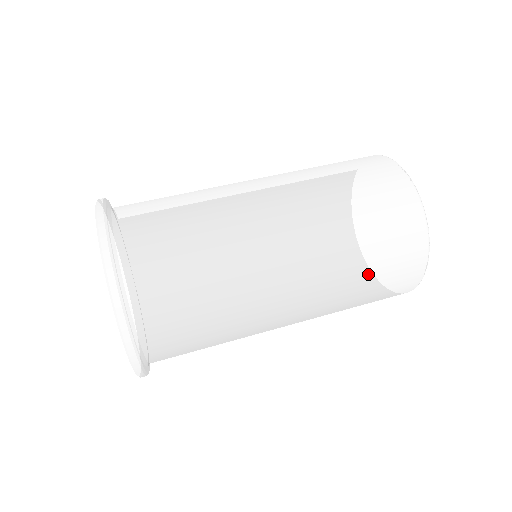
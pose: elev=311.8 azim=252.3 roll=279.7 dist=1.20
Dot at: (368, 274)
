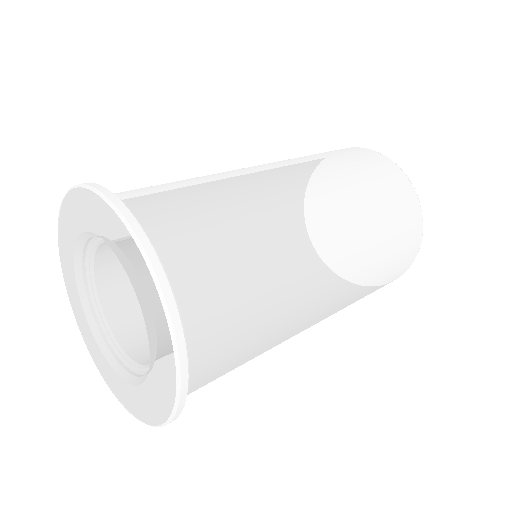
Dot at: (369, 189)
